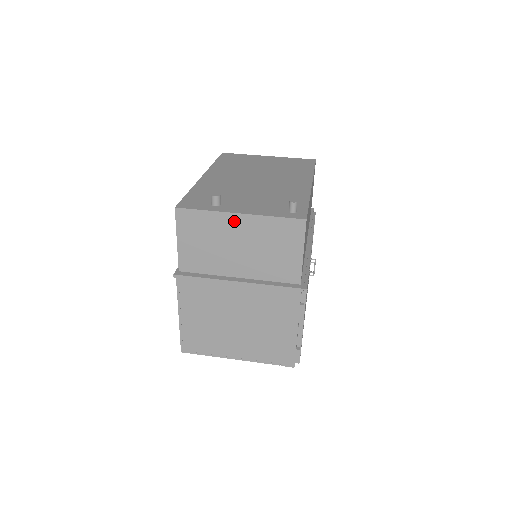
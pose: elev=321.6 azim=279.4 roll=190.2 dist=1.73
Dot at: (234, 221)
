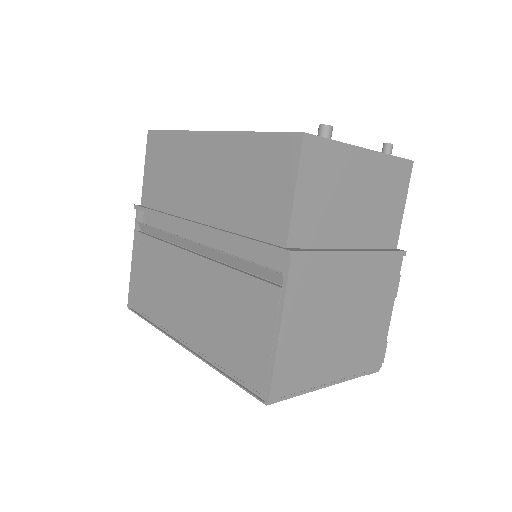
Dot at: (360, 160)
